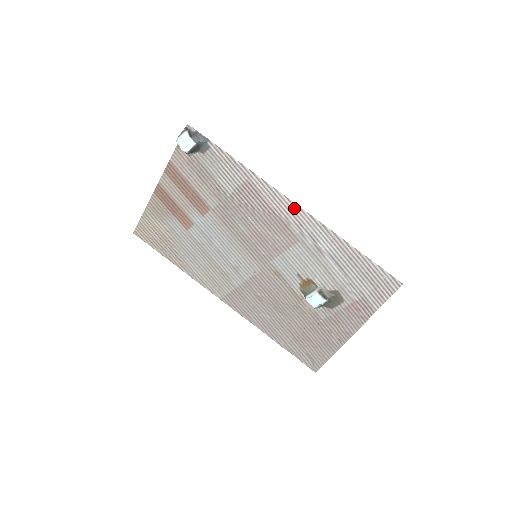
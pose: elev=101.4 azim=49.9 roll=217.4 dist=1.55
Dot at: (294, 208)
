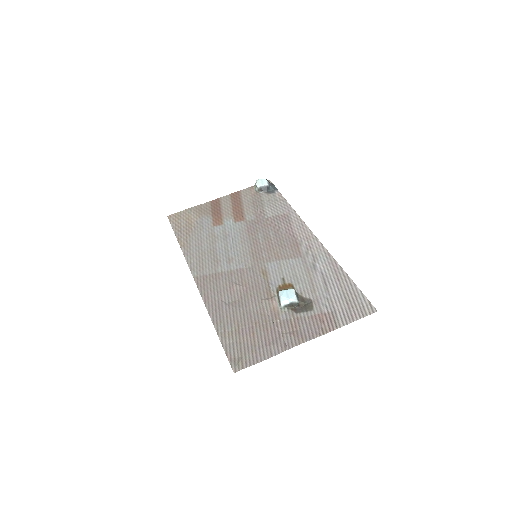
Dot at: (312, 237)
